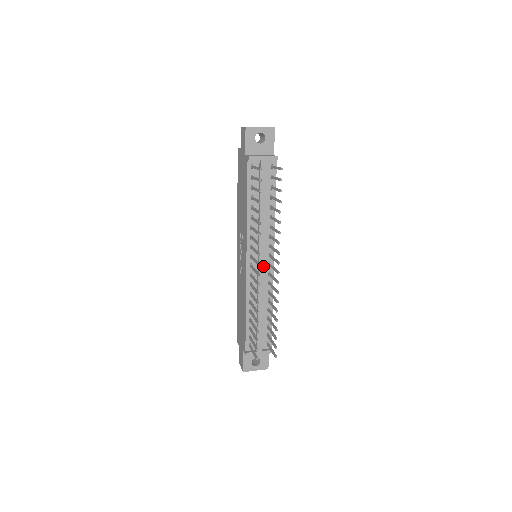
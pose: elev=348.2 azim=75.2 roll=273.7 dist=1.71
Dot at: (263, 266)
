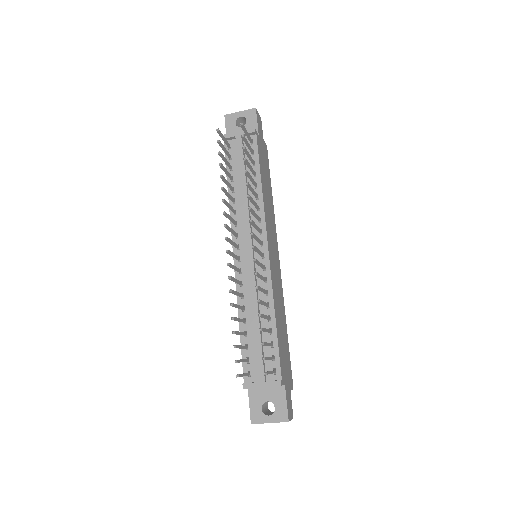
Dot at: (252, 256)
